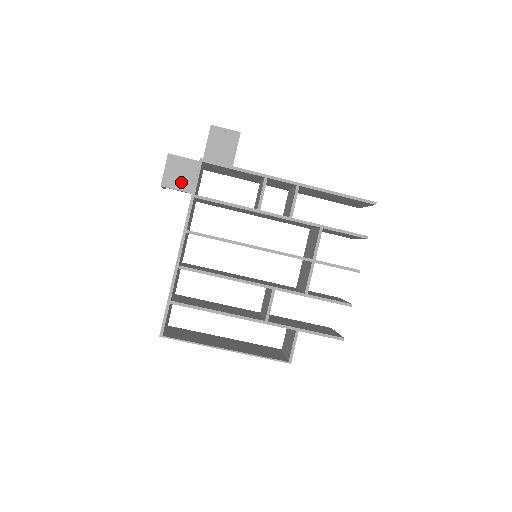
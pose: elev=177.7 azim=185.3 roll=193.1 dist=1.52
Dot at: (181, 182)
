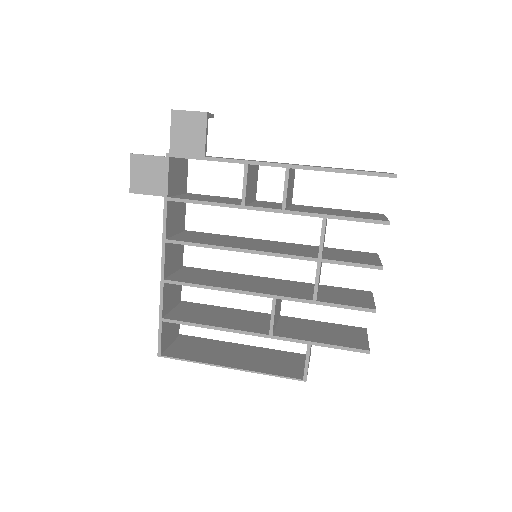
Dot at: (150, 185)
